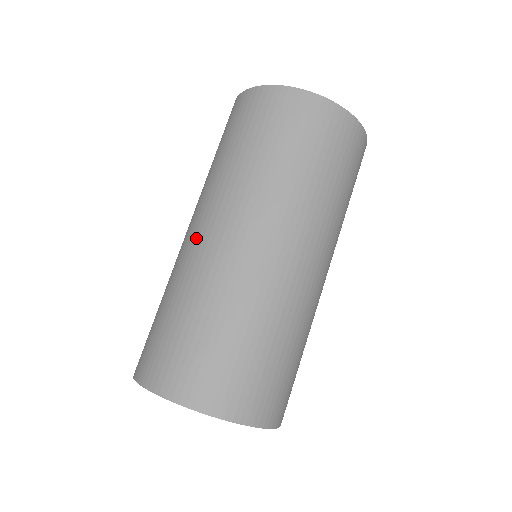
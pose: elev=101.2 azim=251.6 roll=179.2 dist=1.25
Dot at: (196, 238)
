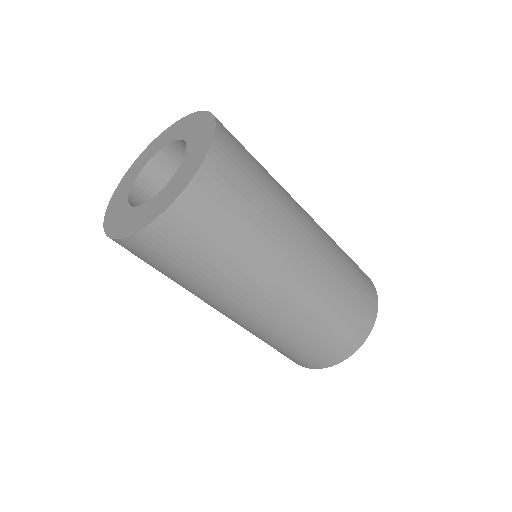
Dot at: (235, 320)
